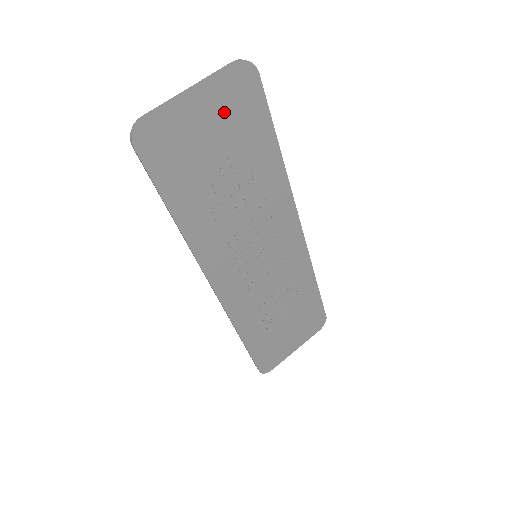
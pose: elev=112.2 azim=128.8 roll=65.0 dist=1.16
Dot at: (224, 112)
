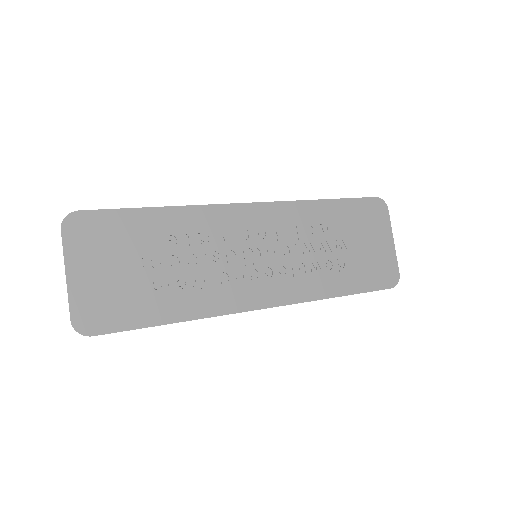
Dot at: (98, 251)
